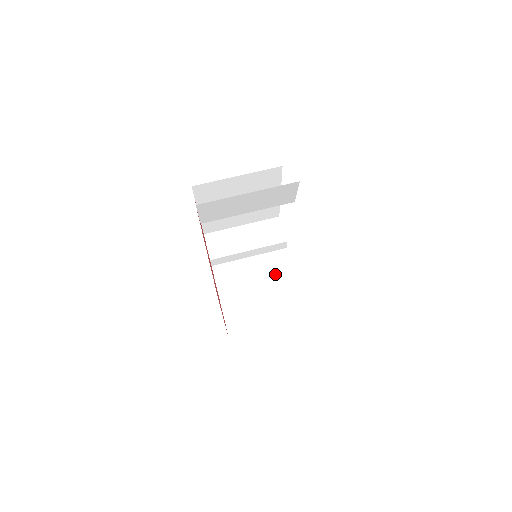
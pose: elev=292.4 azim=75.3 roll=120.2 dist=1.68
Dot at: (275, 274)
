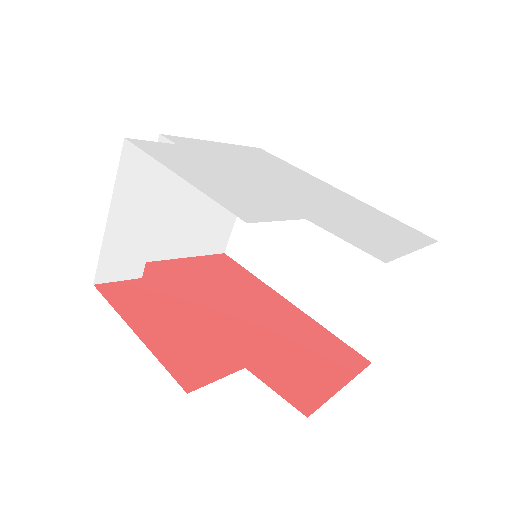
Dot at: occluded
